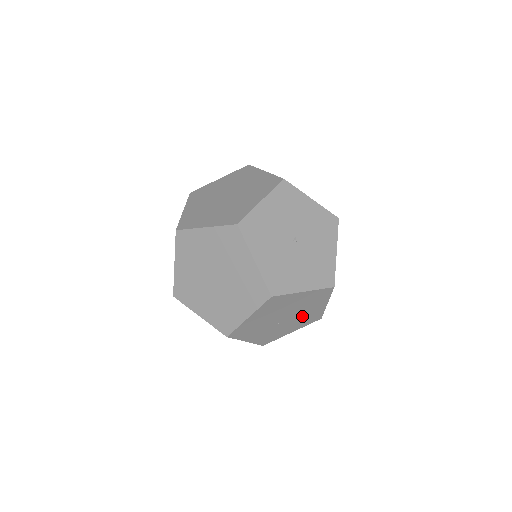
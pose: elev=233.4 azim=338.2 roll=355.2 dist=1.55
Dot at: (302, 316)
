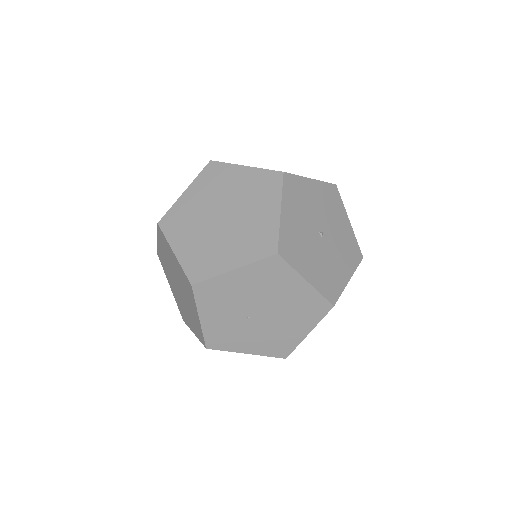
Dot at: (275, 331)
